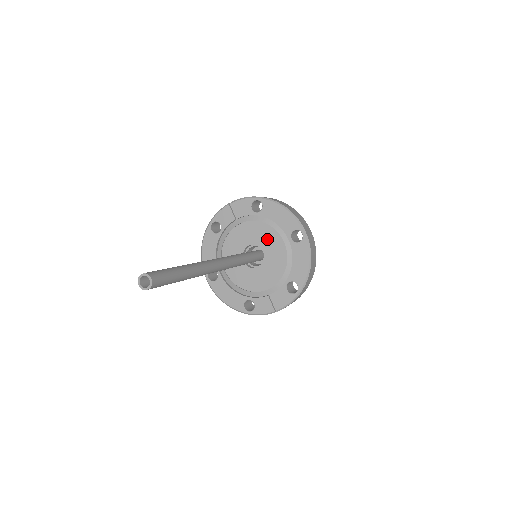
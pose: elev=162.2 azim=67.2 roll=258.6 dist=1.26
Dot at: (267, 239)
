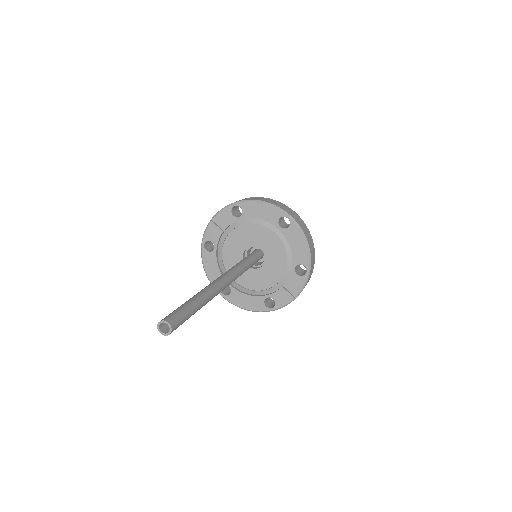
Dot at: (259, 237)
